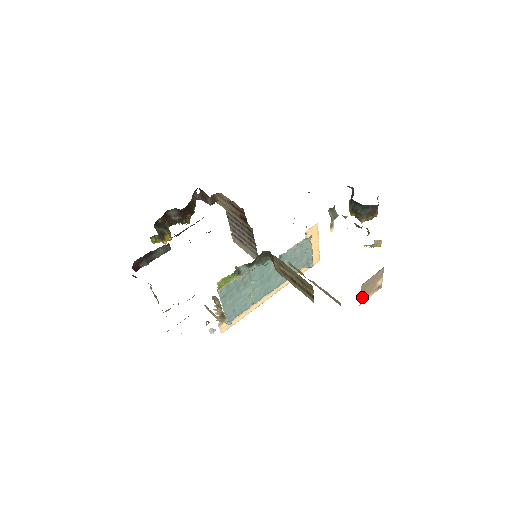
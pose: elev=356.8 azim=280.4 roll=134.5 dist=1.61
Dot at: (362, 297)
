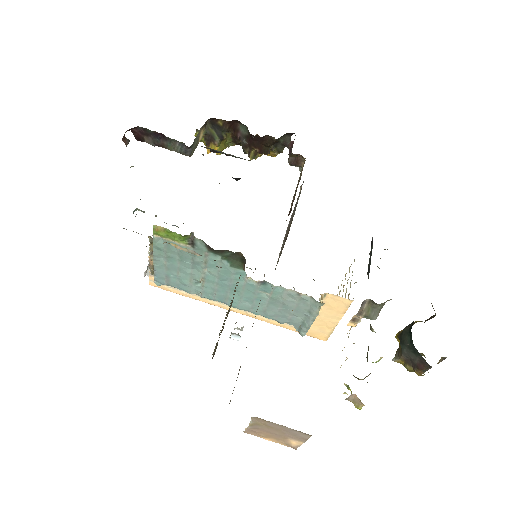
Dot at: (253, 428)
